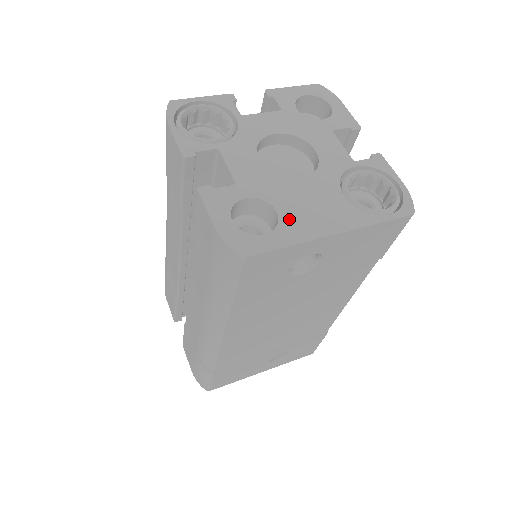
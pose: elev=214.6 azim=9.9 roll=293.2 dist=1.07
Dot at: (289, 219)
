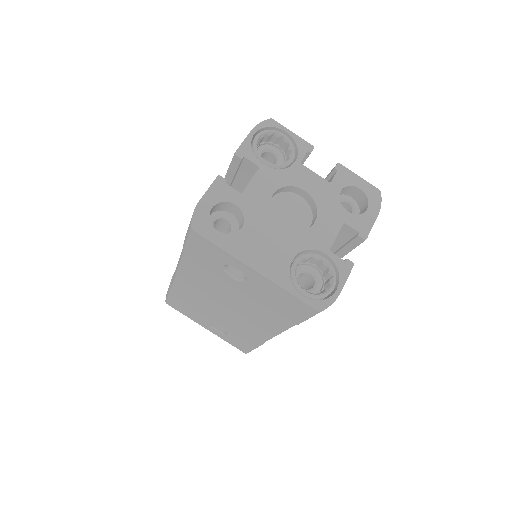
Dot at: (242, 238)
